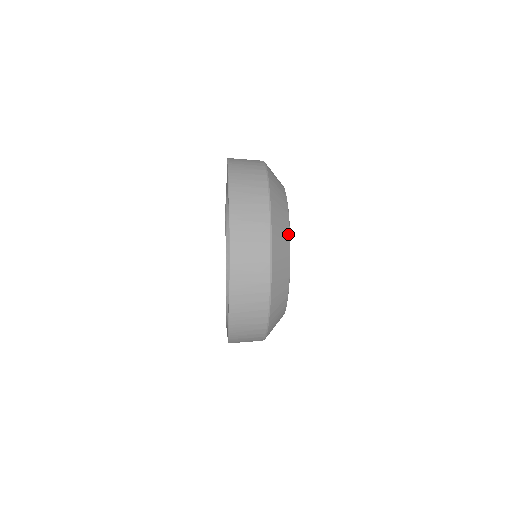
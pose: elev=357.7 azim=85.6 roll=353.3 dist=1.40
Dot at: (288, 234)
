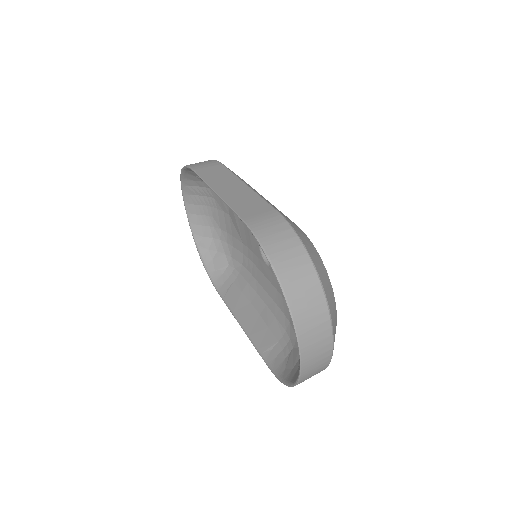
Dot at: (336, 311)
